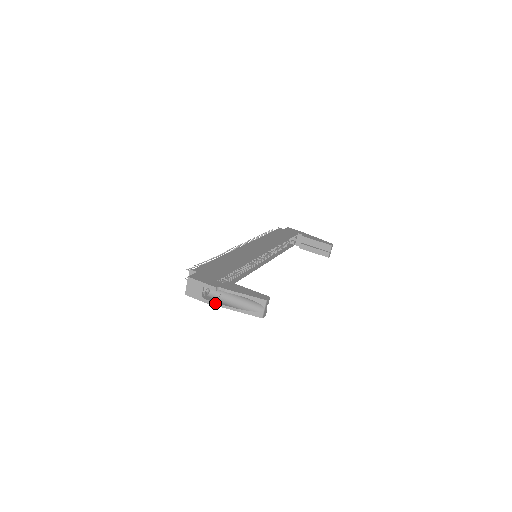
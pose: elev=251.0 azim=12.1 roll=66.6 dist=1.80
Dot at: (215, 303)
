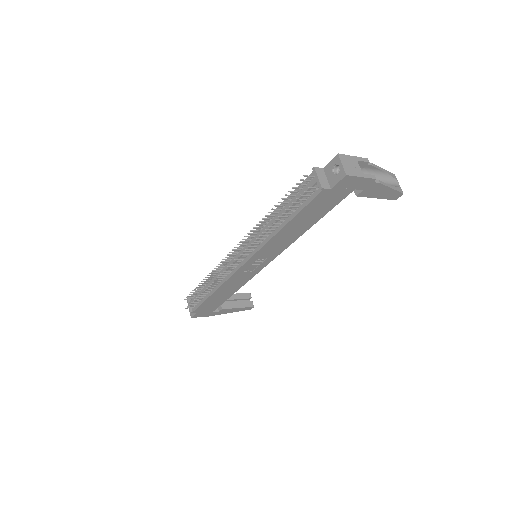
Dot at: (373, 179)
